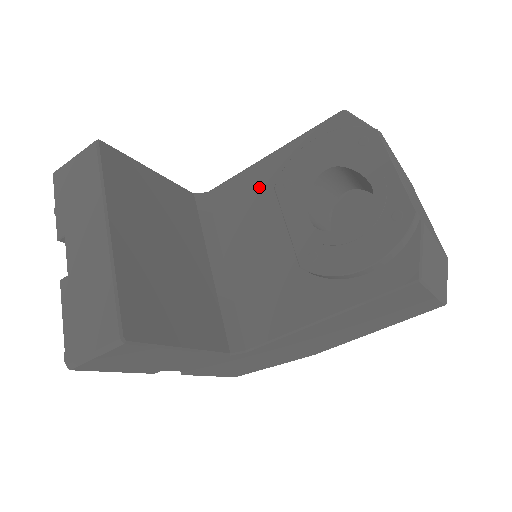
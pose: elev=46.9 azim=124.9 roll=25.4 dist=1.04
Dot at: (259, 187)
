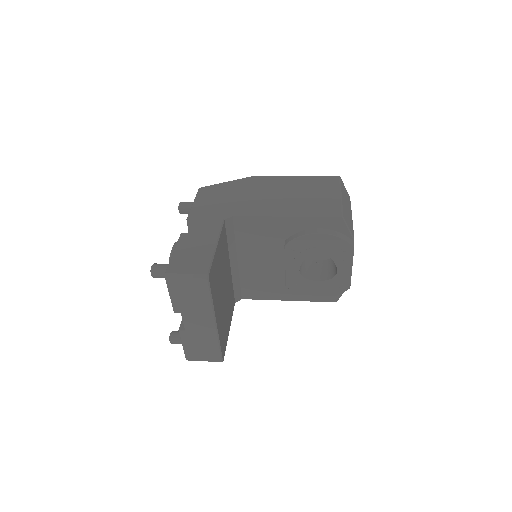
Dot at: (272, 232)
